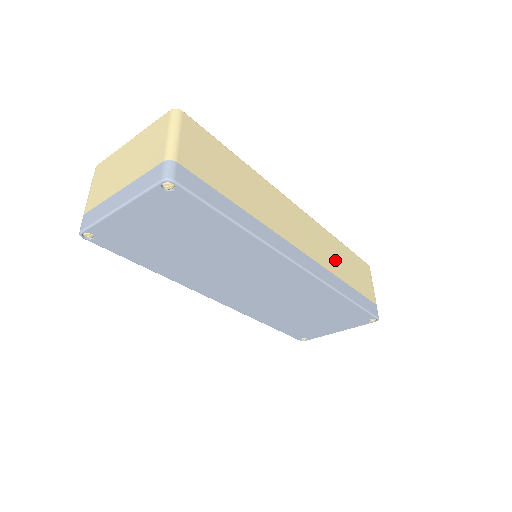
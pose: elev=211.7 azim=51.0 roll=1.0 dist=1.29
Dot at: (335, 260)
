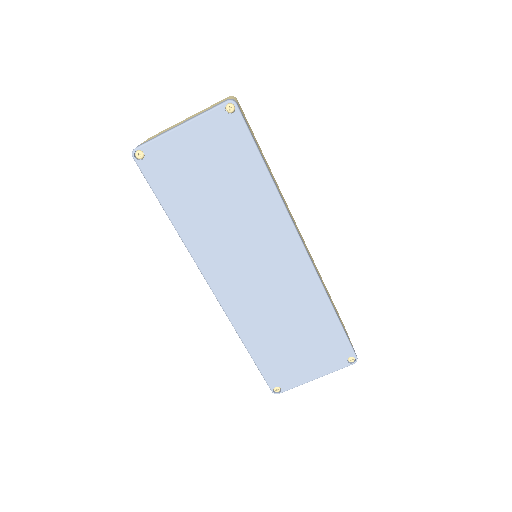
Dot at: occluded
